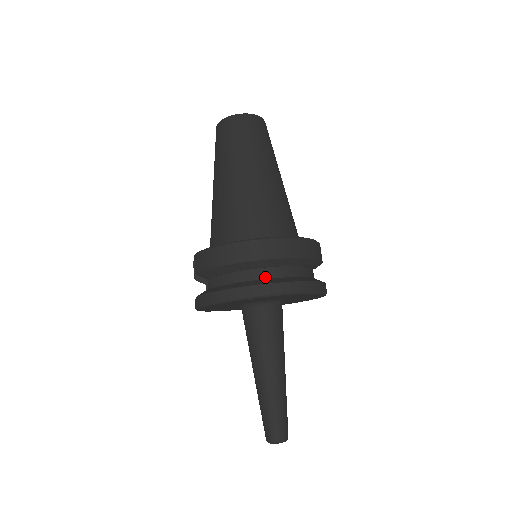
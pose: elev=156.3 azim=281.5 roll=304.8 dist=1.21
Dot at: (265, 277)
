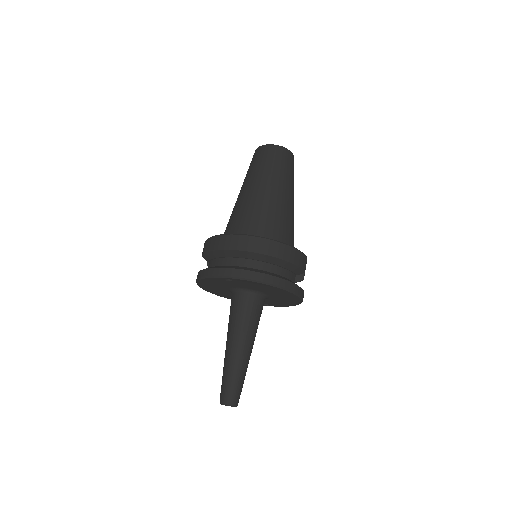
Dot at: (244, 266)
